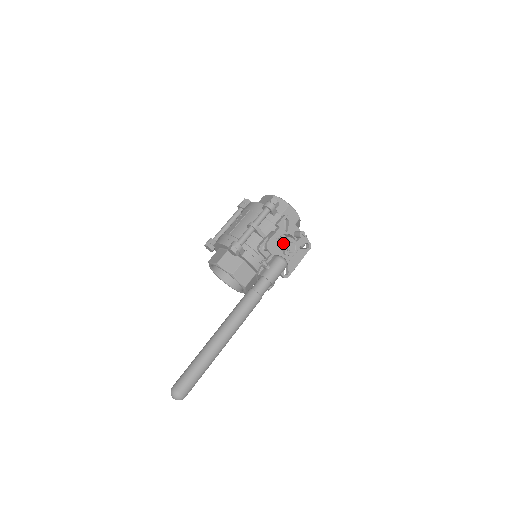
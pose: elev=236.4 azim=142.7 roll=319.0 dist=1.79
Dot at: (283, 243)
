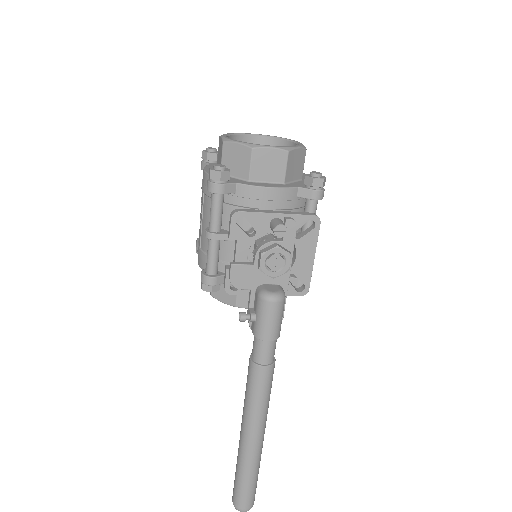
Dot at: (257, 263)
